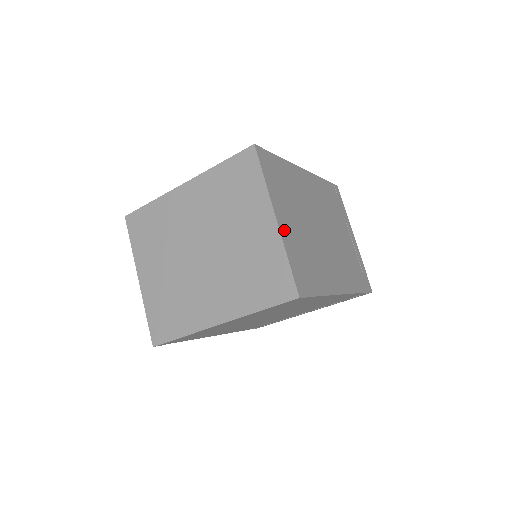
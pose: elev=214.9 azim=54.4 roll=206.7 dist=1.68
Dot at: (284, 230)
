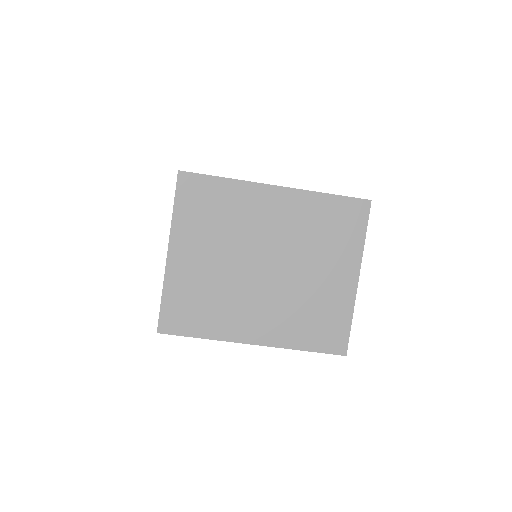
Dot at: occluded
